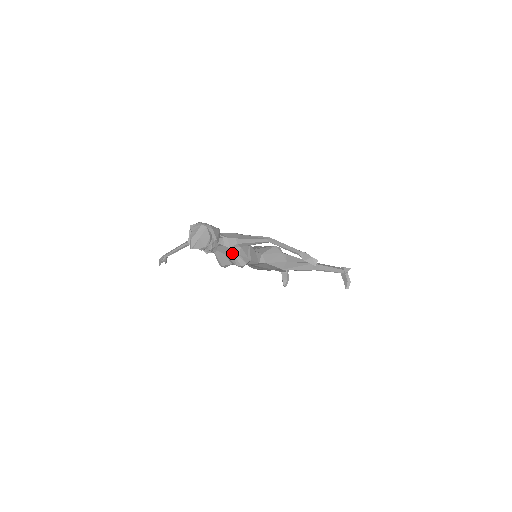
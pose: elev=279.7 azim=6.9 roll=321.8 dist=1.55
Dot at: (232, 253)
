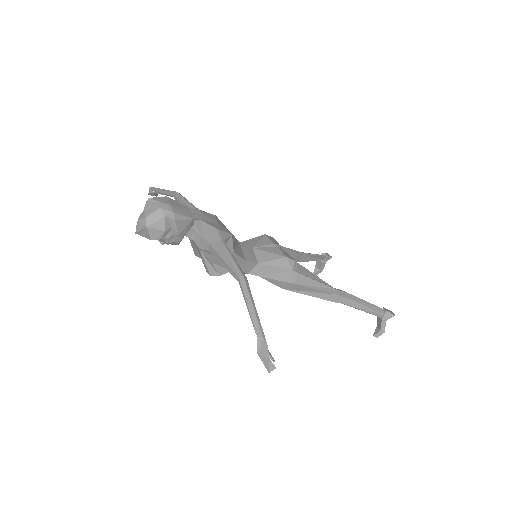
Dot at: (202, 256)
